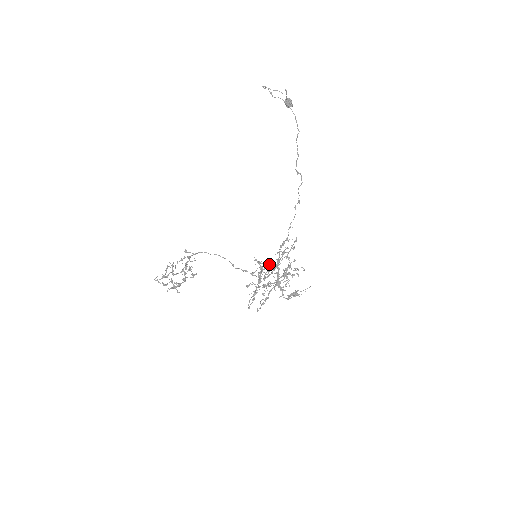
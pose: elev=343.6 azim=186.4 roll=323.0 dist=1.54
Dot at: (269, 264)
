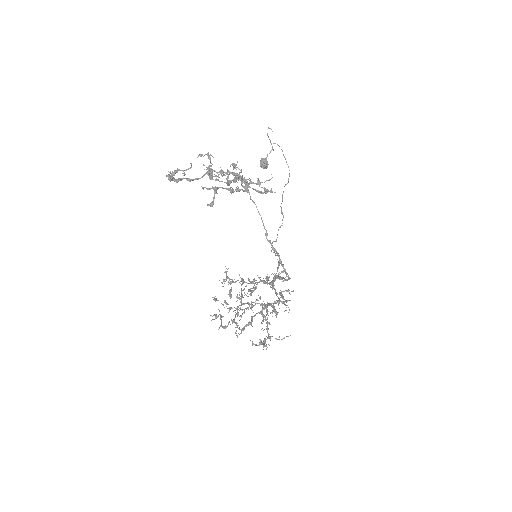
Dot at: occluded
